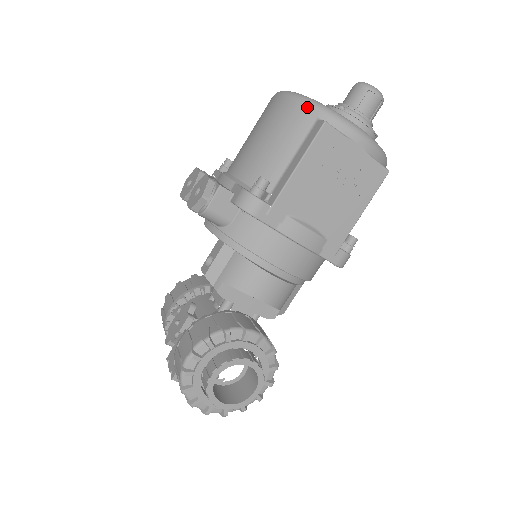
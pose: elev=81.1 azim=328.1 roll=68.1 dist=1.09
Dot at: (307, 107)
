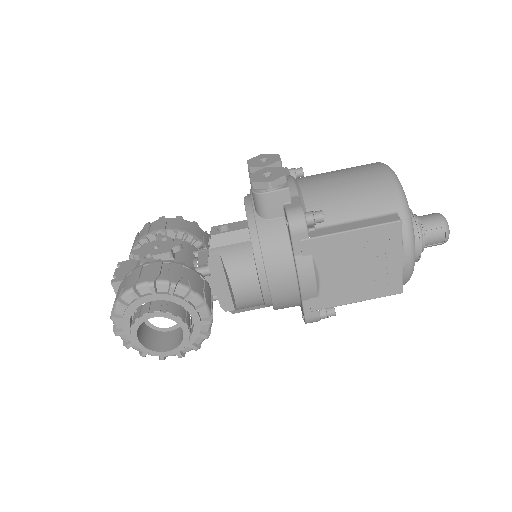
Dot at: (398, 197)
